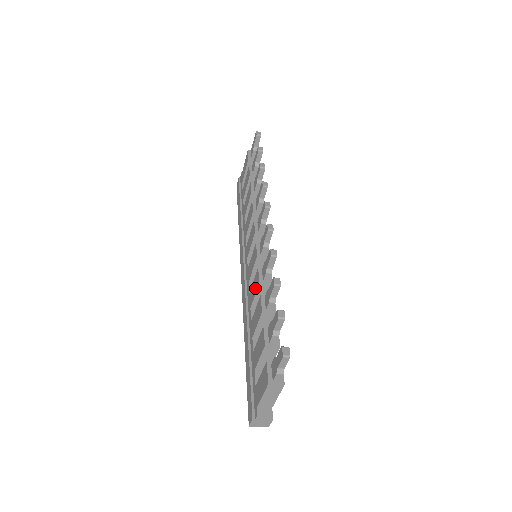
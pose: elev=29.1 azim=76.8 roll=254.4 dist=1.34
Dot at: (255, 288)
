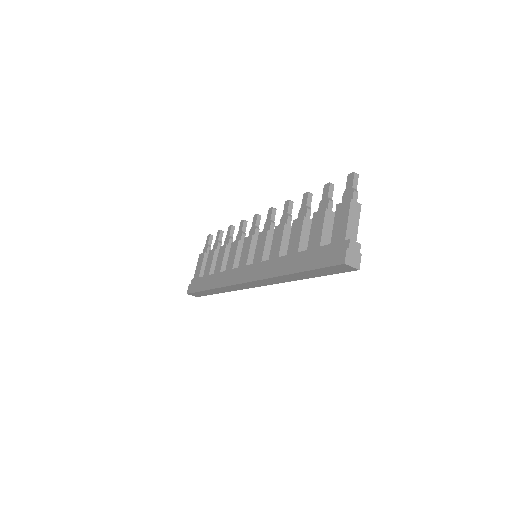
Dot at: (279, 237)
